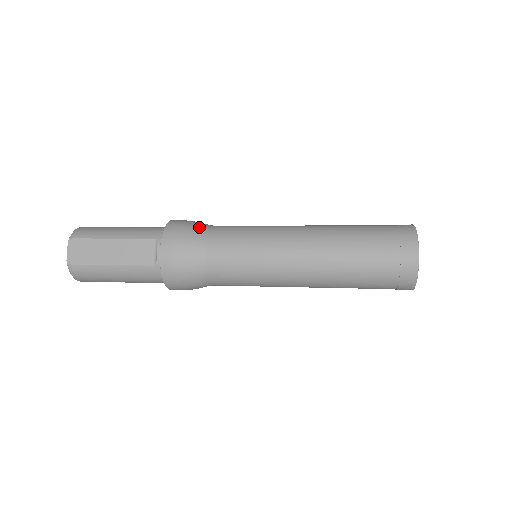
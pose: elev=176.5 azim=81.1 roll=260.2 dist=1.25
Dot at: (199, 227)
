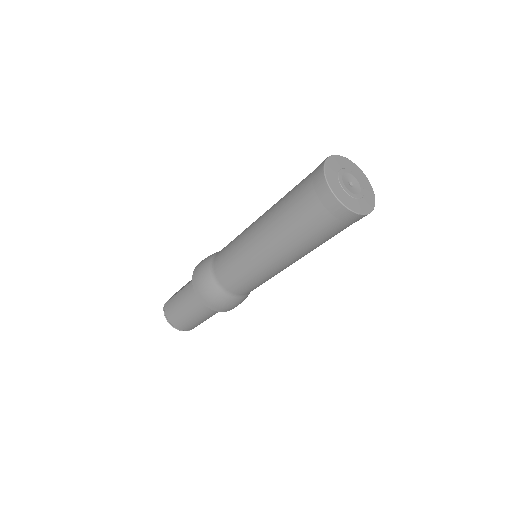
Dot at: occluded
